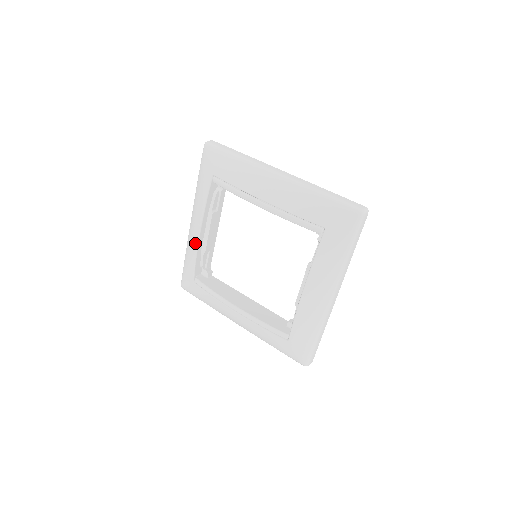
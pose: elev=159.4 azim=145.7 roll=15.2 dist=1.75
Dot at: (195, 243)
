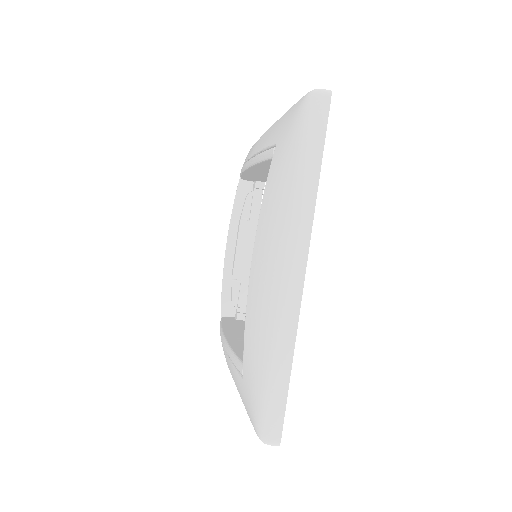
Dot at: (224, 265)
